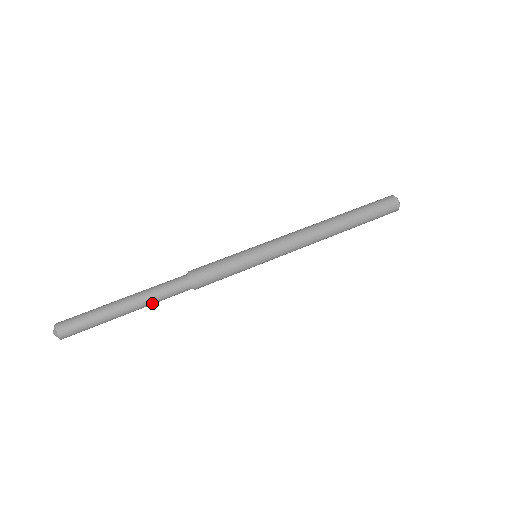
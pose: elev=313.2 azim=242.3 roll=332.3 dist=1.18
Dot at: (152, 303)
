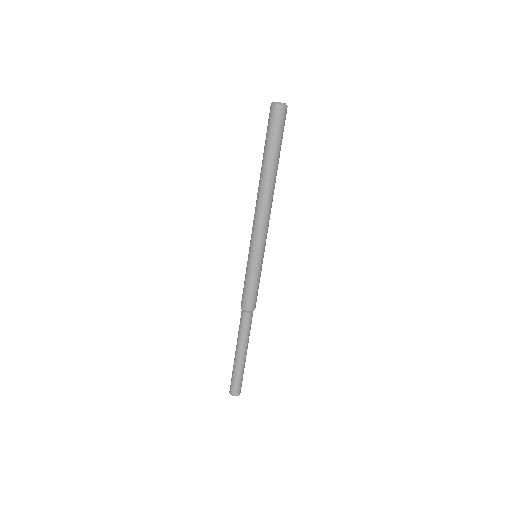
Dot at: occluded
